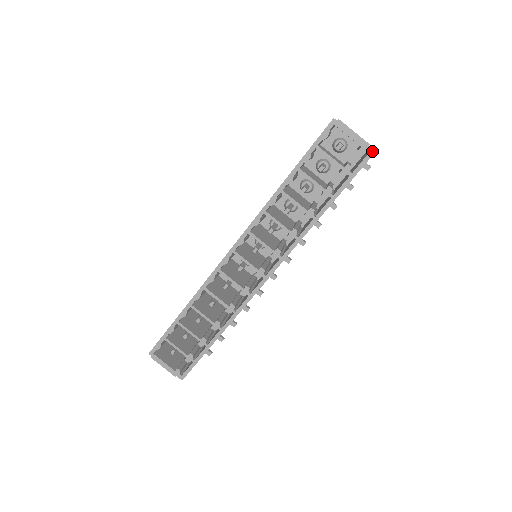
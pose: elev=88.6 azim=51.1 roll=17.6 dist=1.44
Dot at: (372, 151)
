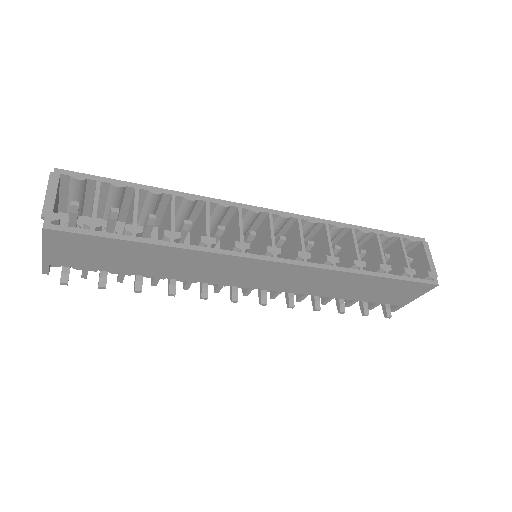
Dot at: (437, 282)
